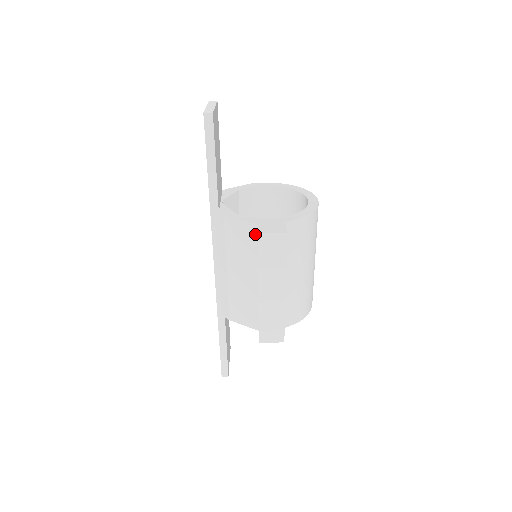
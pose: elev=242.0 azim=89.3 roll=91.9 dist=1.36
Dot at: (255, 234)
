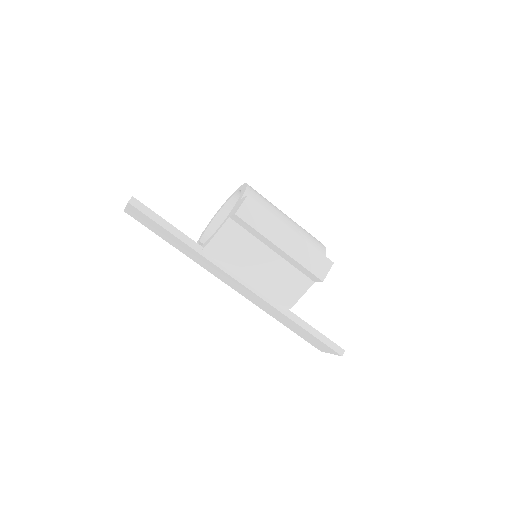
Dot at: (236, 225)
